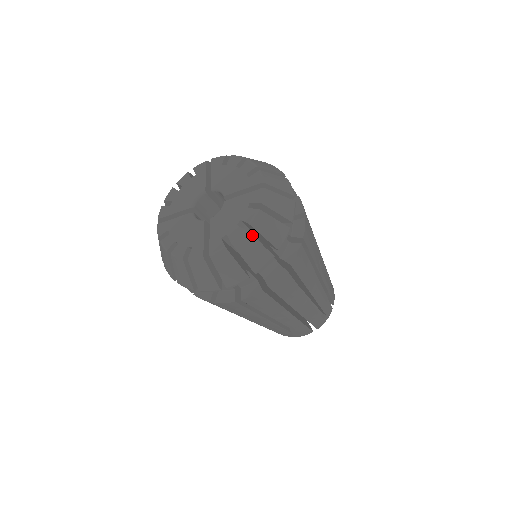
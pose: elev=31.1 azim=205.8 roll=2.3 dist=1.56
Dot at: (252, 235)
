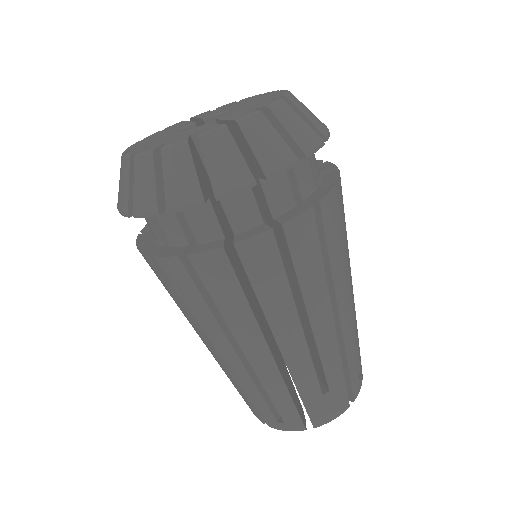
Dot at: occluded
